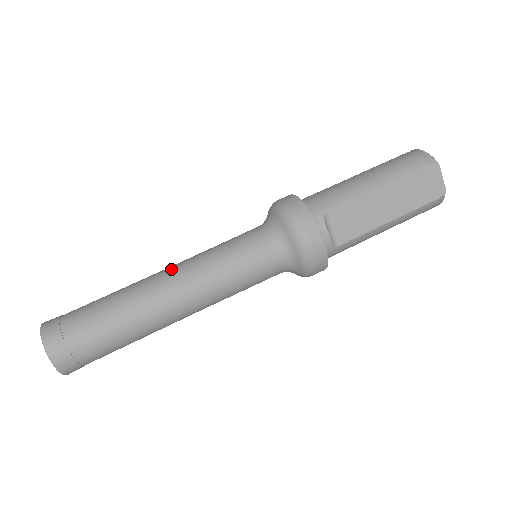
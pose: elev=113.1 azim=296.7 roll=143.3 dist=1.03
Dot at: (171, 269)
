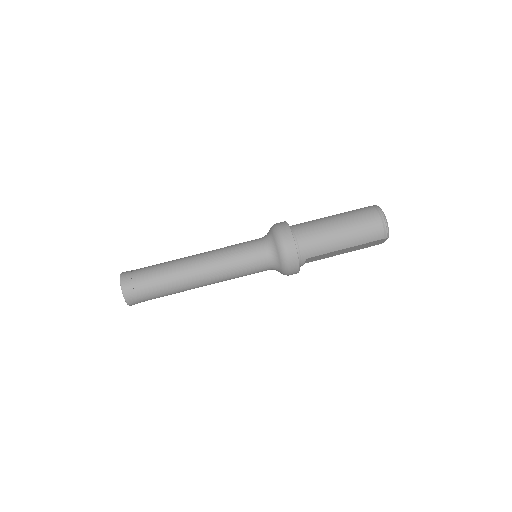
Dot at: (205, 269)
